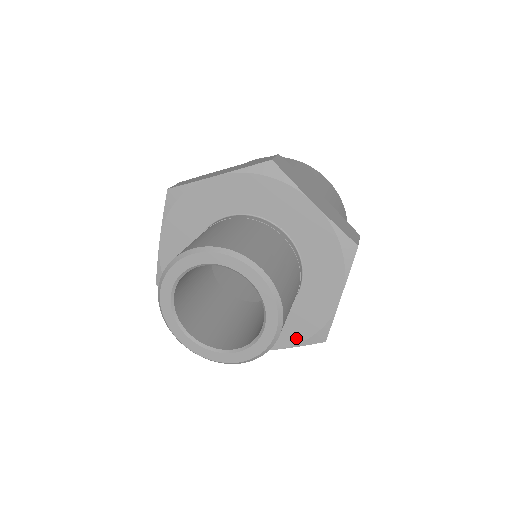
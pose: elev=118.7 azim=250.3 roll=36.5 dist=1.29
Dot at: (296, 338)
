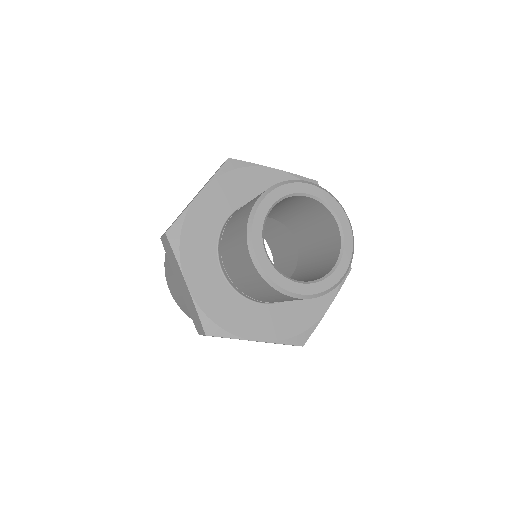
Dot at: occluded
